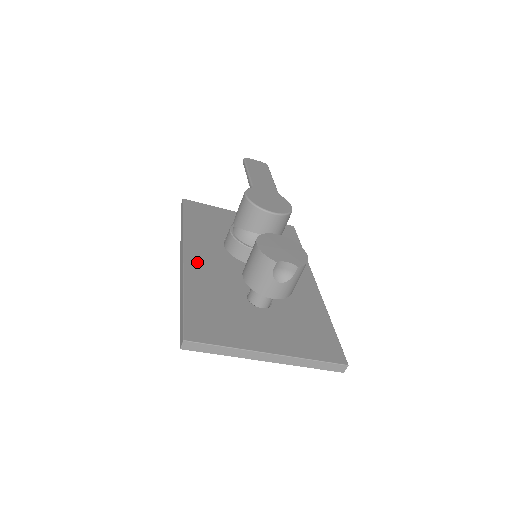
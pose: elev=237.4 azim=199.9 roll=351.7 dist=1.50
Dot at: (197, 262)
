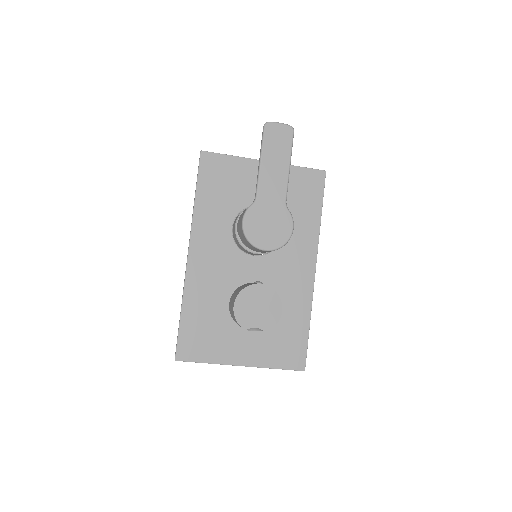
Dot at: (199, 264)
